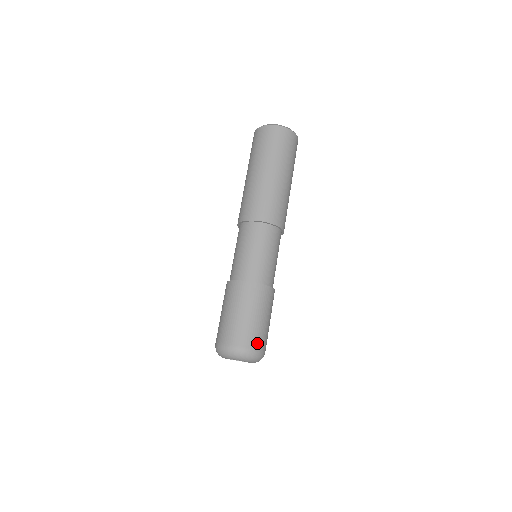
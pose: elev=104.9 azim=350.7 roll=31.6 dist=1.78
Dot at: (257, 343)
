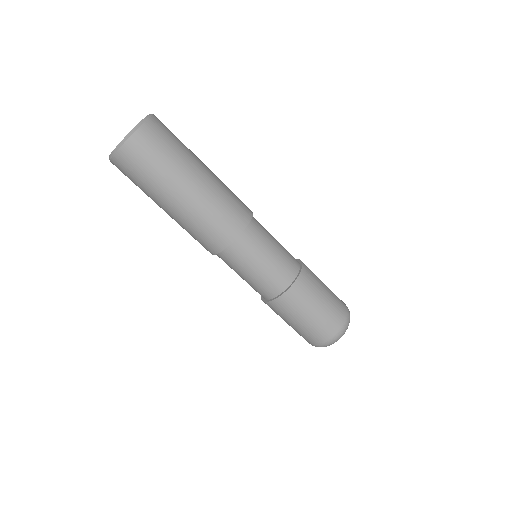
Dot at: (343, 305)
